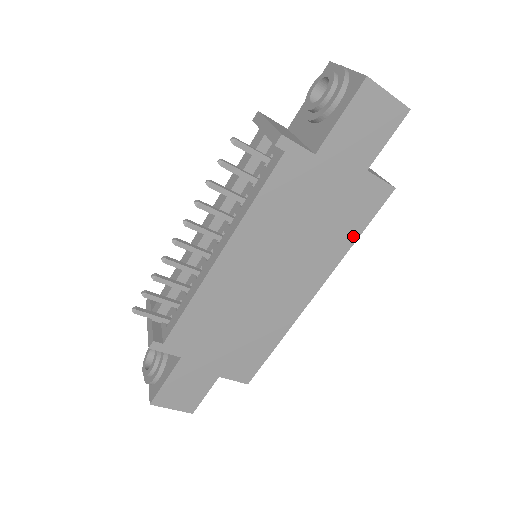
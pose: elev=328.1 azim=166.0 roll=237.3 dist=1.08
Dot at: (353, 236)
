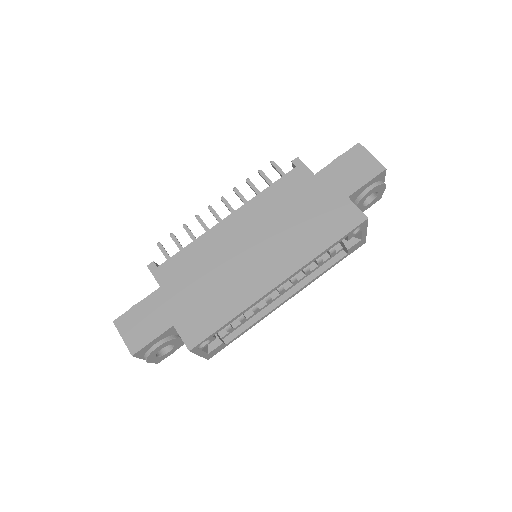
Dot at: (326, 243)
